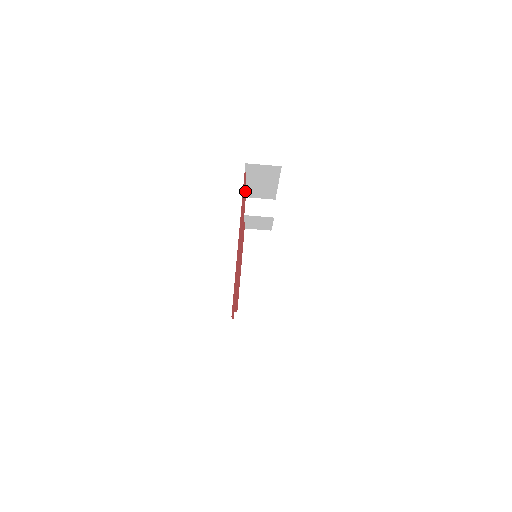
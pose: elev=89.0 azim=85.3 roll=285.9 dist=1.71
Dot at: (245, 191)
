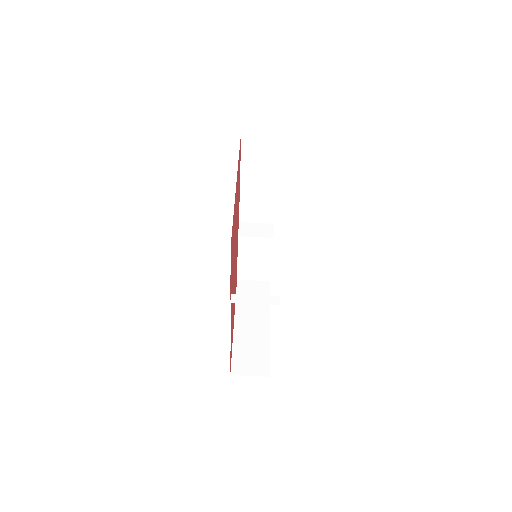
Dot at: (239, 200)
